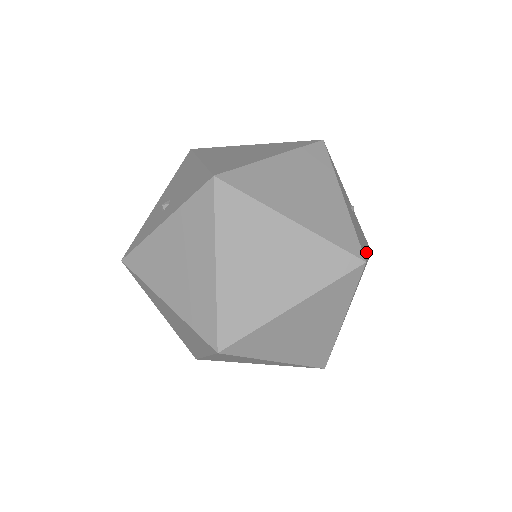
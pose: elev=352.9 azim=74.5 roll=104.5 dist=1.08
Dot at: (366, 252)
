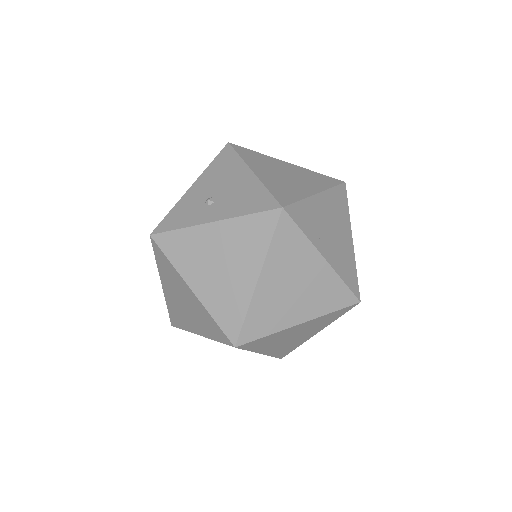
Dot at: occluded
